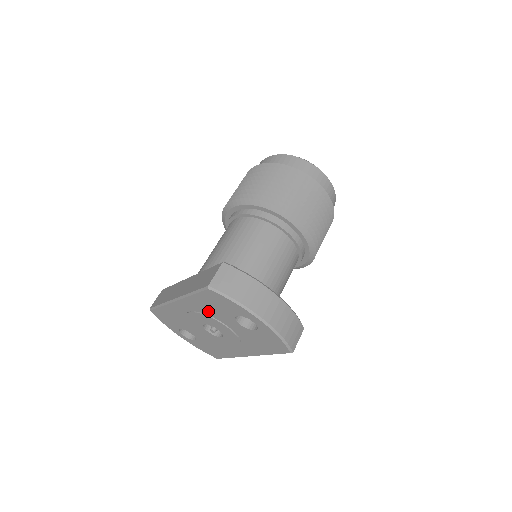
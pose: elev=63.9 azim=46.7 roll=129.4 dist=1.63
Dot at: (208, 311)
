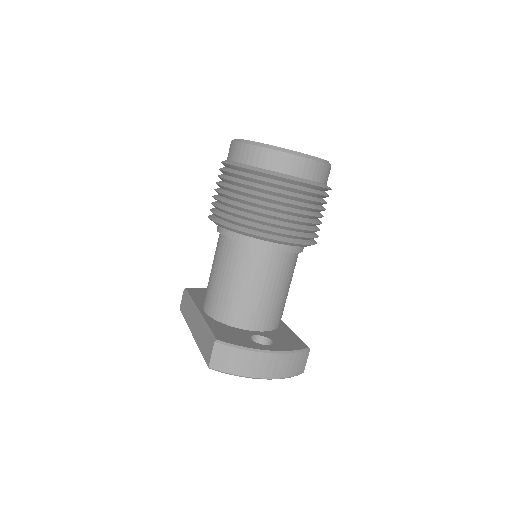
Dot at: occluded
